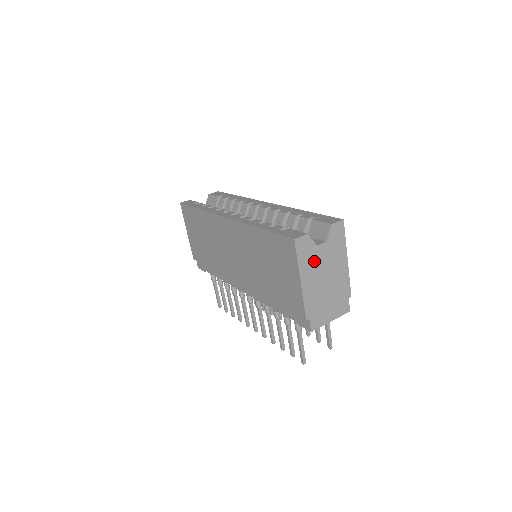
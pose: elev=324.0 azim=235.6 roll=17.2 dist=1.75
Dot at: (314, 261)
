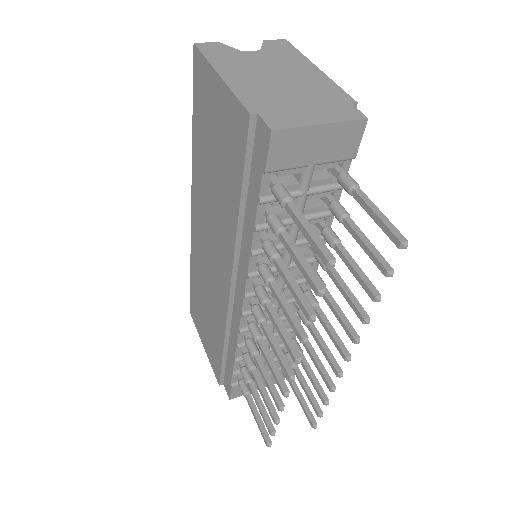
Dot at: (242, 62)
